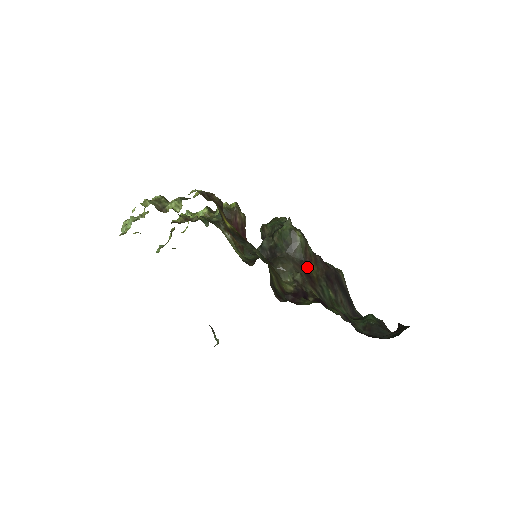
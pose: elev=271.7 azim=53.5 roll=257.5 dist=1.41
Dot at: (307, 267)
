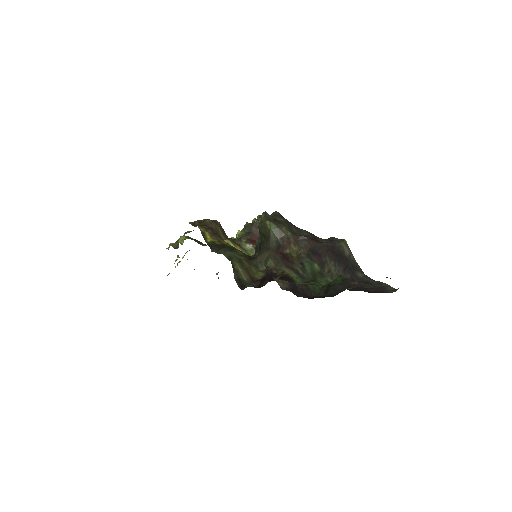
Dot at: (285, 250)
